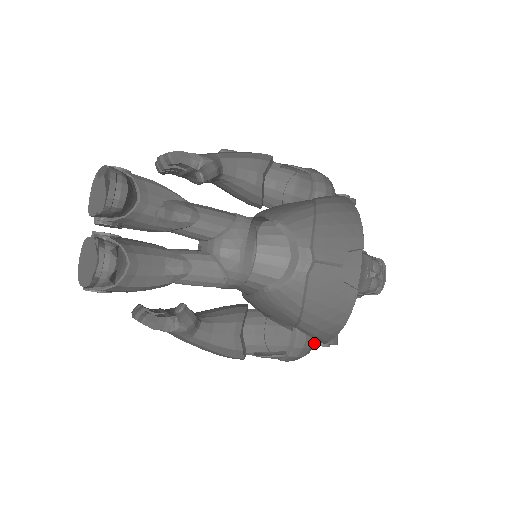
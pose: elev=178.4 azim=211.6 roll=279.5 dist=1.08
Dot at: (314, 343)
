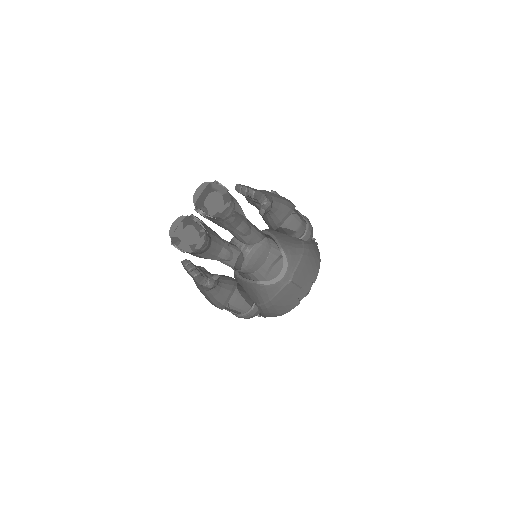
Dot at: occluded
